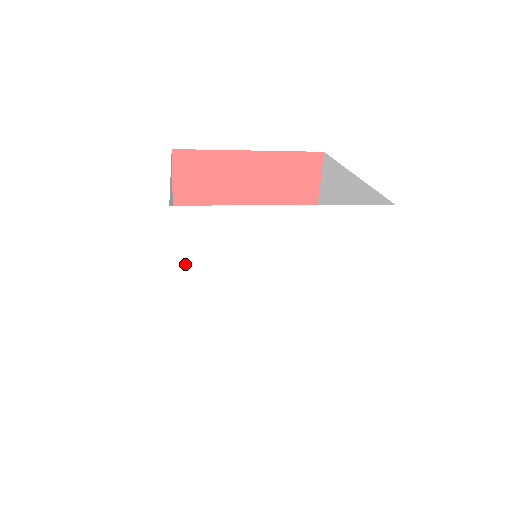
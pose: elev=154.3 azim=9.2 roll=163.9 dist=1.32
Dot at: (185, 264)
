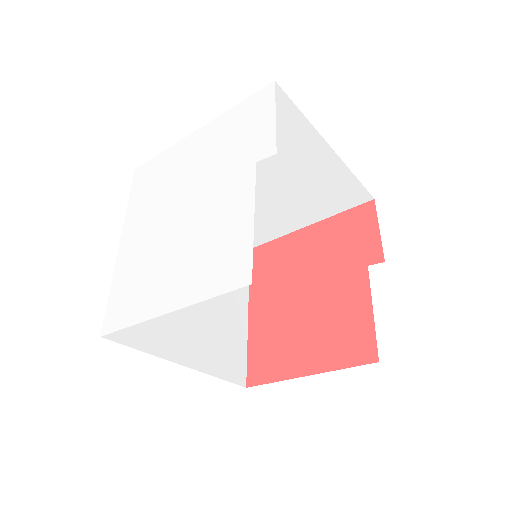
Dot at: (135, 202)
